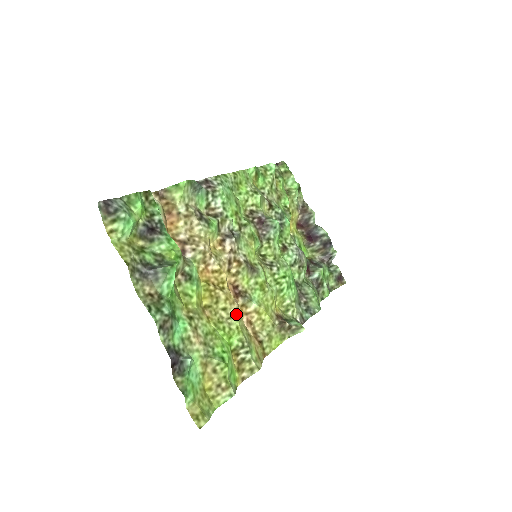
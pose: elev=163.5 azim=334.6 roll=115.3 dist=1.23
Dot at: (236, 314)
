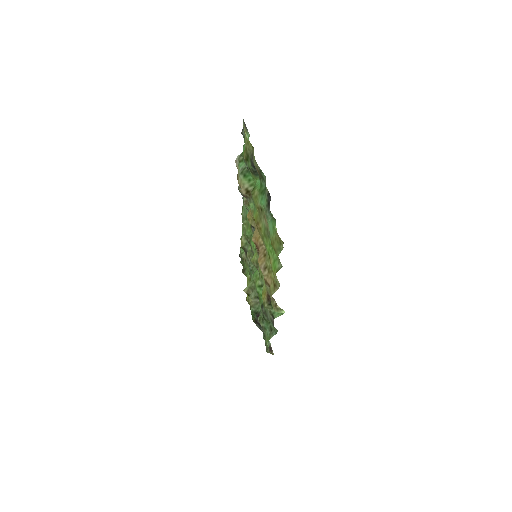
Dot at: occluded
